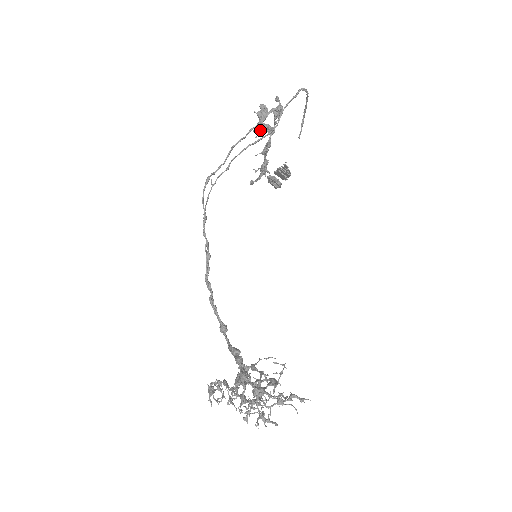
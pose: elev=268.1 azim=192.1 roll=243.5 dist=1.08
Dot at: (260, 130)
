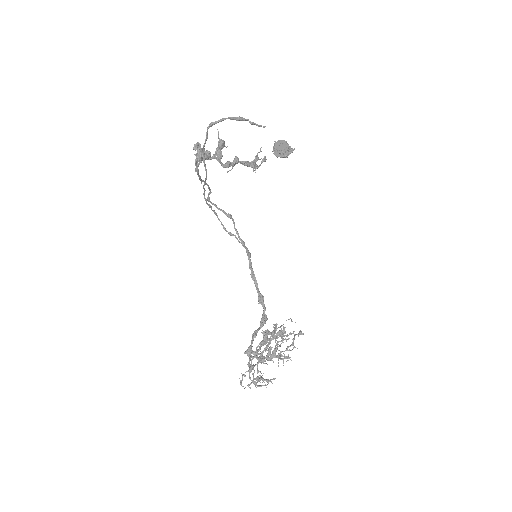
Dot at: (221, 147)
